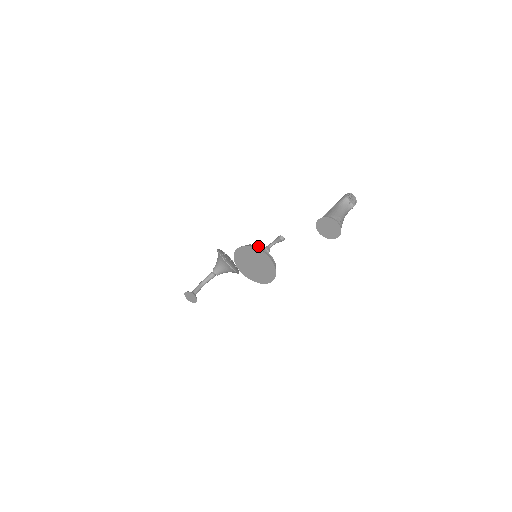
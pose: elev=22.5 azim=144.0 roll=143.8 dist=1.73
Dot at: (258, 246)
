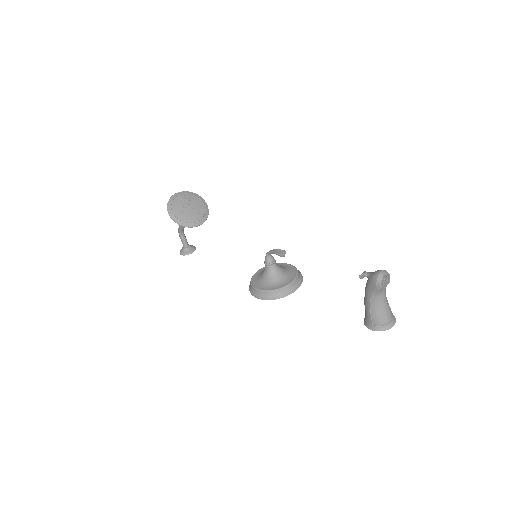
Dot at: (277, 291)
